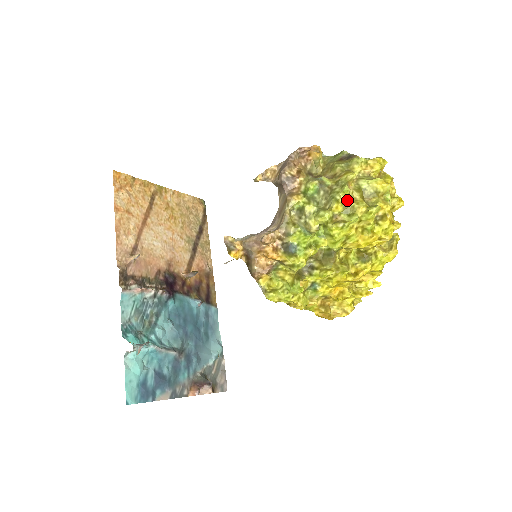
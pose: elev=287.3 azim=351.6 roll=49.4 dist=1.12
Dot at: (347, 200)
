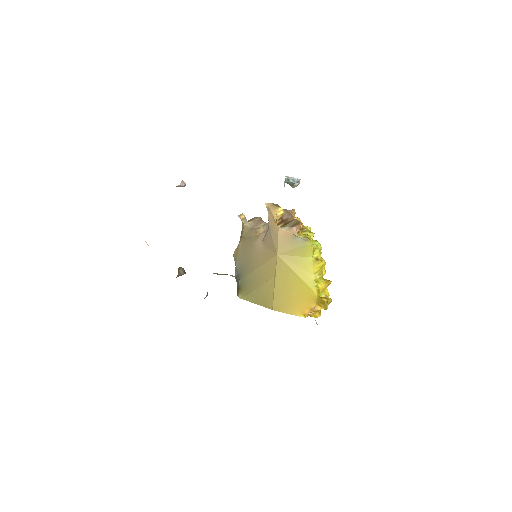
Dot at: occluded
